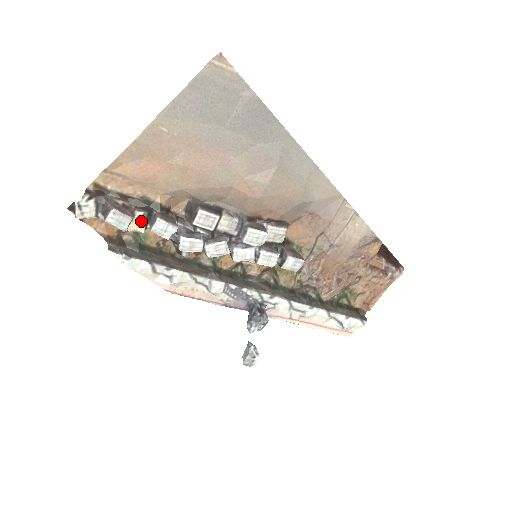
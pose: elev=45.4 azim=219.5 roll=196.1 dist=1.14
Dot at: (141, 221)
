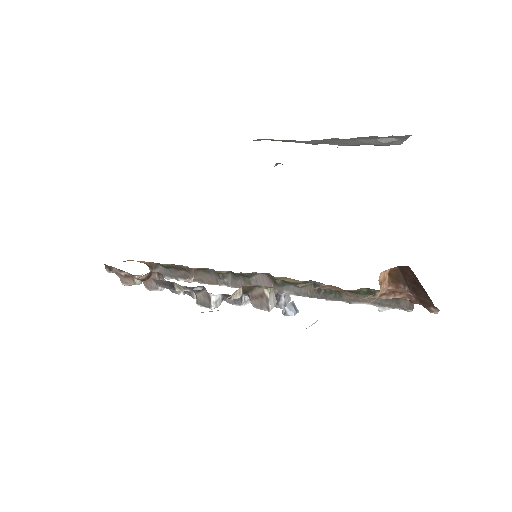
Dot at: occluded
